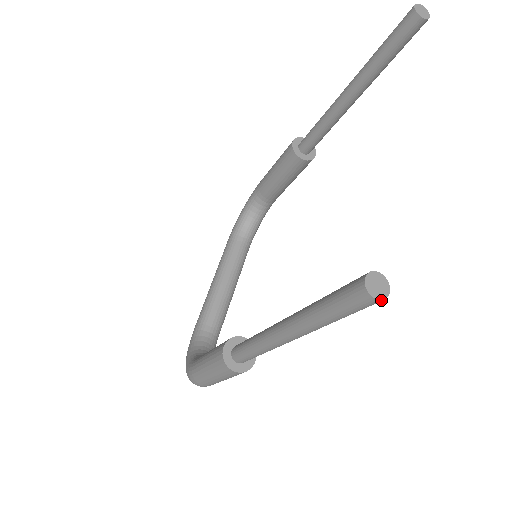
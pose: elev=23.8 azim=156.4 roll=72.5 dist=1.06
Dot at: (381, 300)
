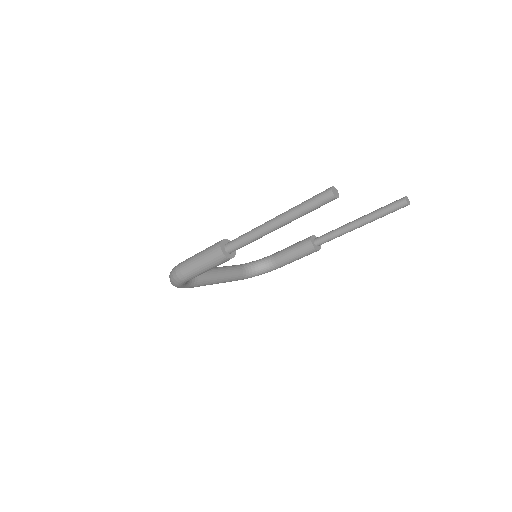
Dot at: (333, 195)
